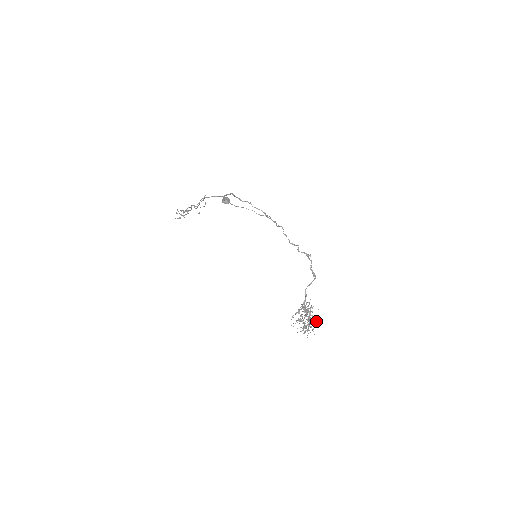
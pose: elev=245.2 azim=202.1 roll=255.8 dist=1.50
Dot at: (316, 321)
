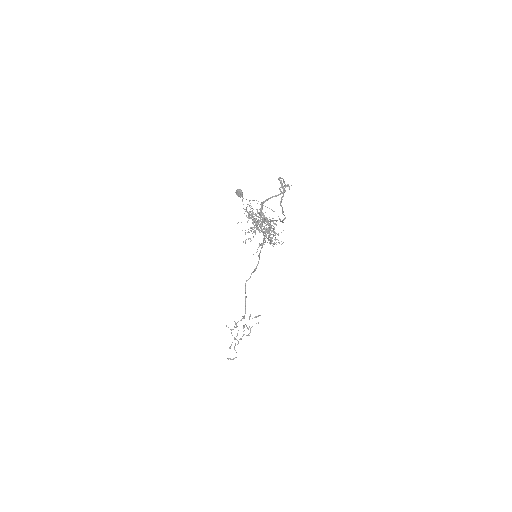
Dot at: occluded
